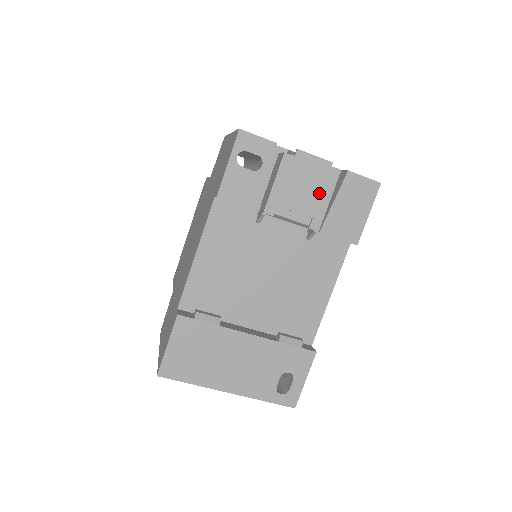
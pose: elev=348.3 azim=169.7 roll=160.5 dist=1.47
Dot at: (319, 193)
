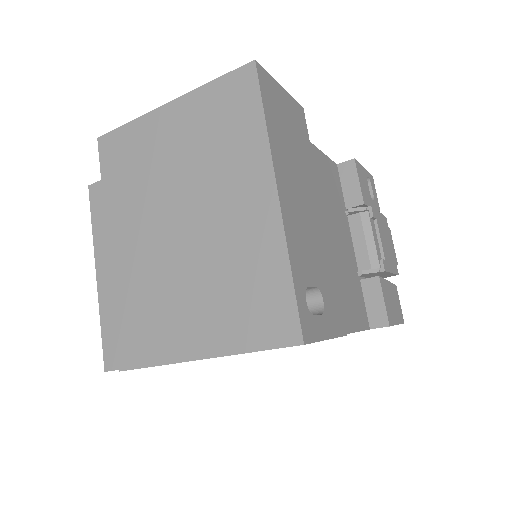
Dot at: (390, 260)
